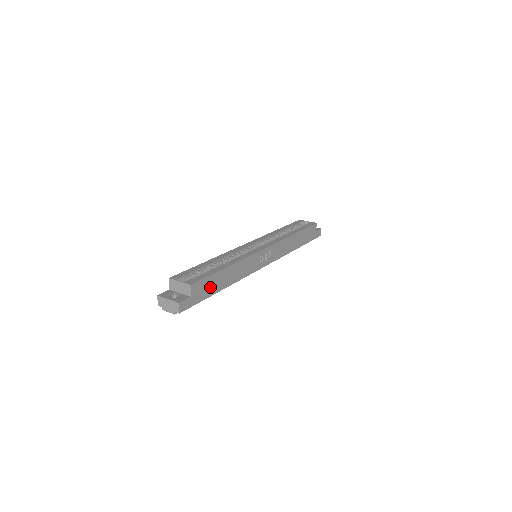
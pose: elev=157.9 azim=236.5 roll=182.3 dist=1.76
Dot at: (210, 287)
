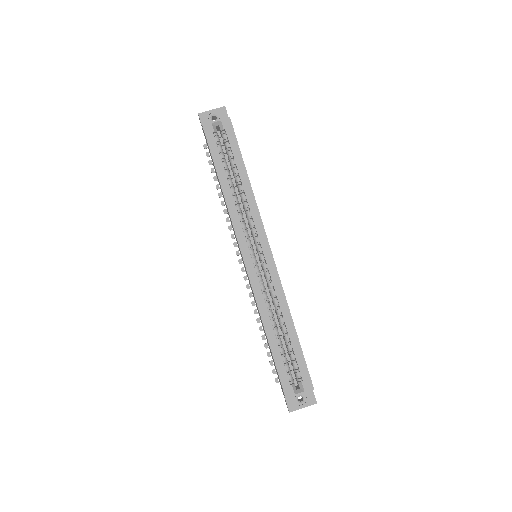
Dot at: occluded
